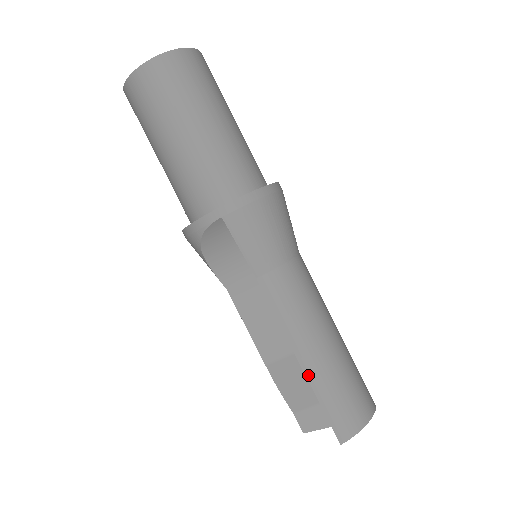
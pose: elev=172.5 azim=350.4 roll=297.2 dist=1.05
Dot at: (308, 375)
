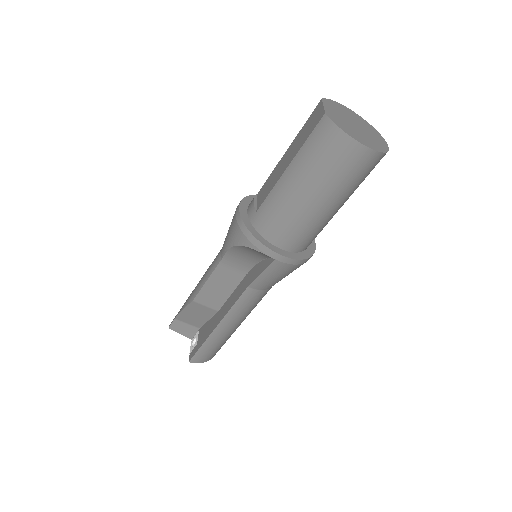
Dot at: (213, 334)
